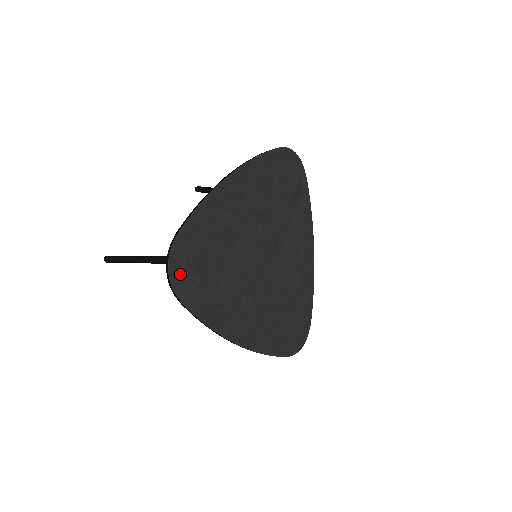
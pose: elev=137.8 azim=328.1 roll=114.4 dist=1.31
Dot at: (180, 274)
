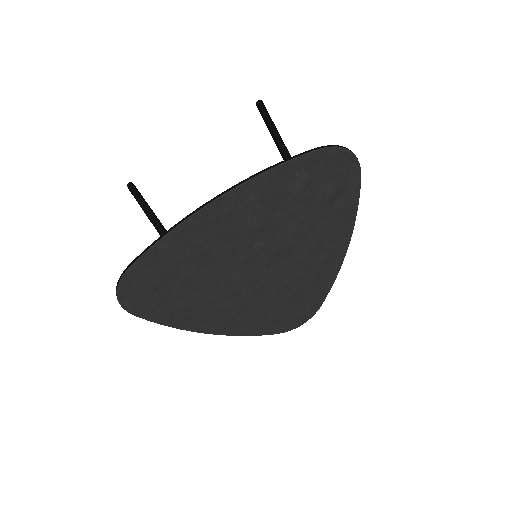
Dot at: (132, 297)
